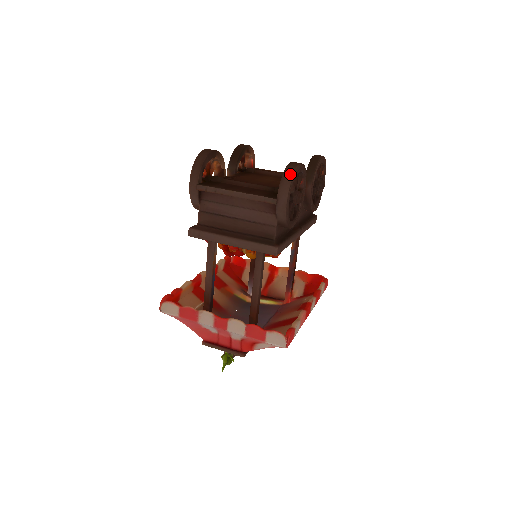
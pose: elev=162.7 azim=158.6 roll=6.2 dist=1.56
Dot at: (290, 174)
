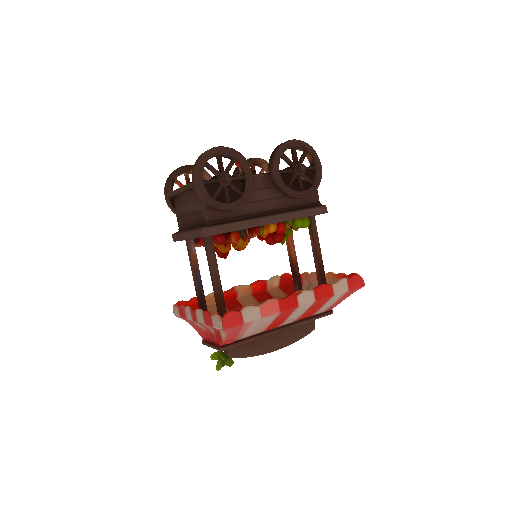
Dot at: (200, 157)
